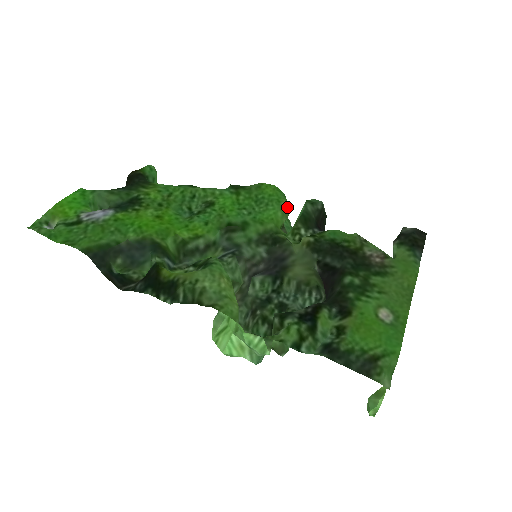
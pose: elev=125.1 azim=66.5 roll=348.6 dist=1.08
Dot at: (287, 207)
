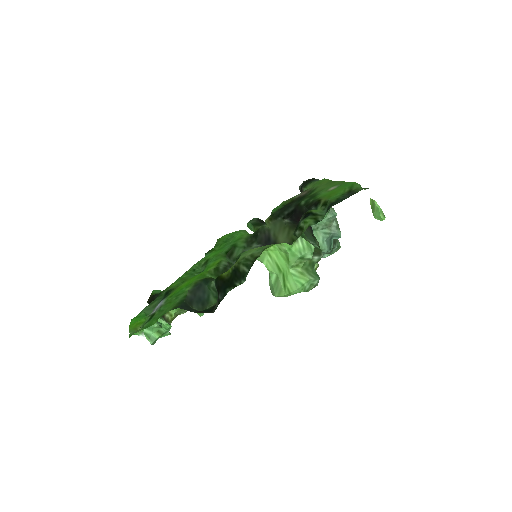
Dot at: (242, 230)
